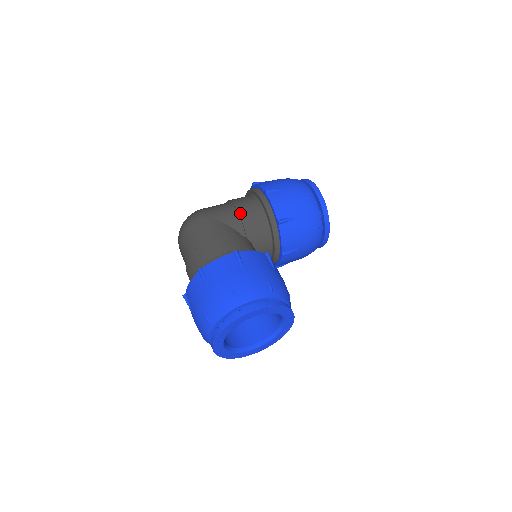
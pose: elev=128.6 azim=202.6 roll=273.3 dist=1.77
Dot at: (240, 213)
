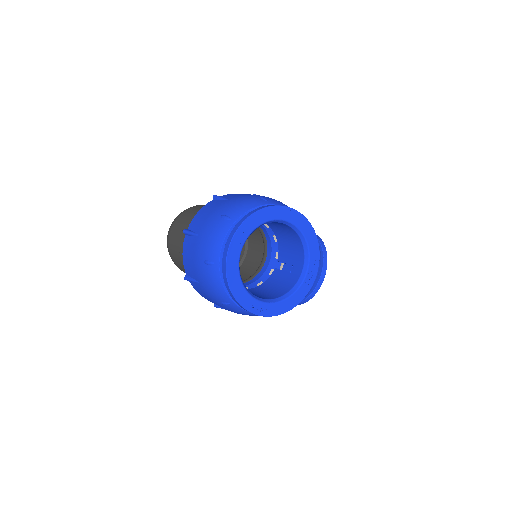
Dot at: occluded
